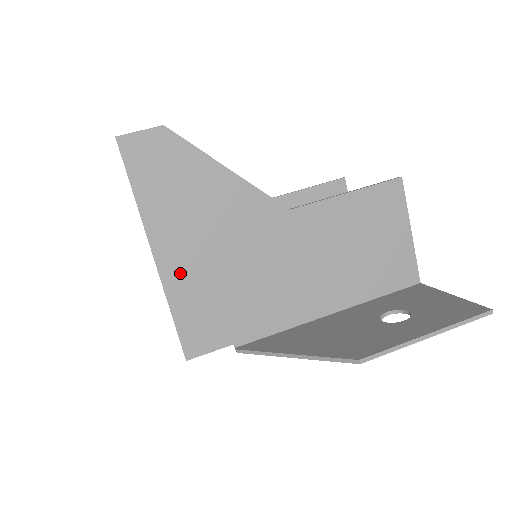
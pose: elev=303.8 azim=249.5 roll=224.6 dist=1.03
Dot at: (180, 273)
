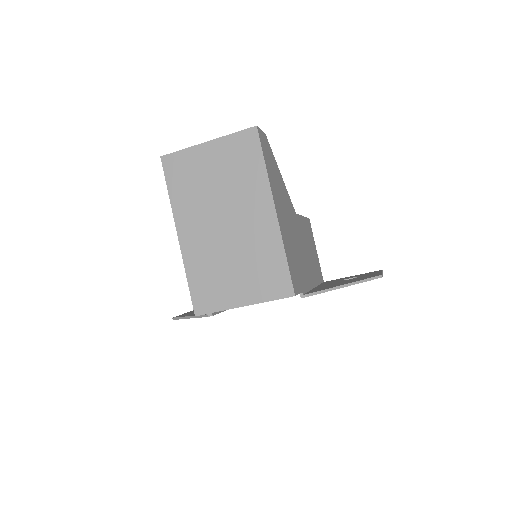
Dot at: (283, 229)
